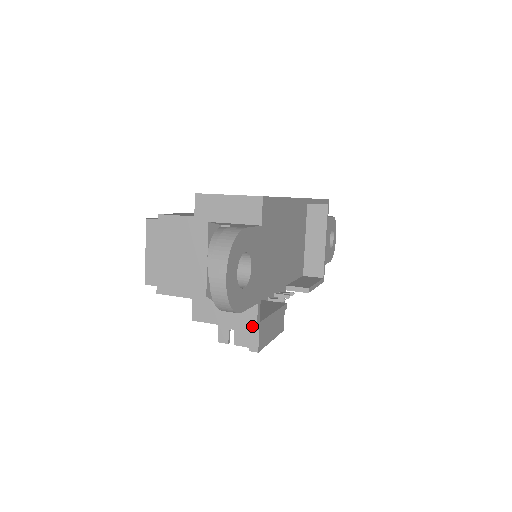
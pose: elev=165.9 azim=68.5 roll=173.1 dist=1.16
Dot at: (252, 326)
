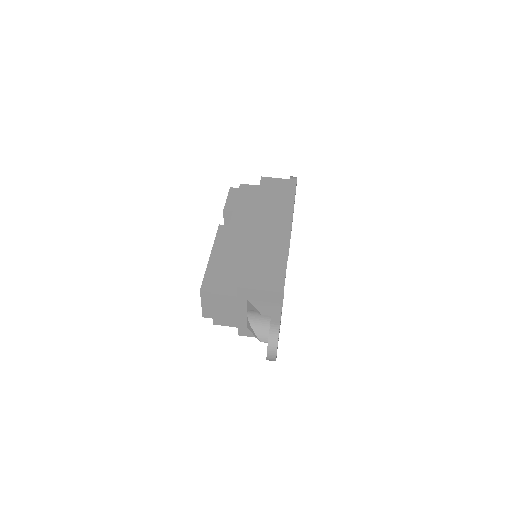
Dot at: occluded
